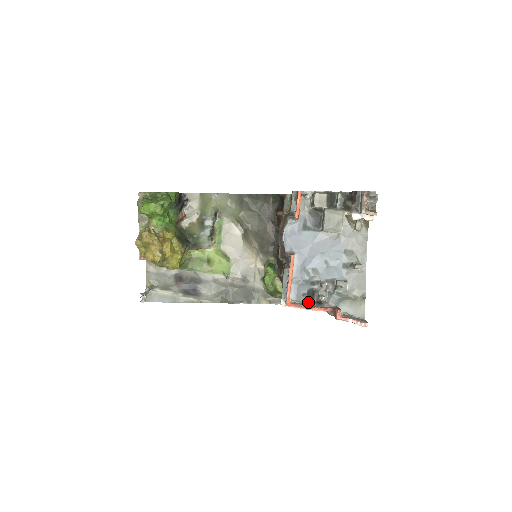
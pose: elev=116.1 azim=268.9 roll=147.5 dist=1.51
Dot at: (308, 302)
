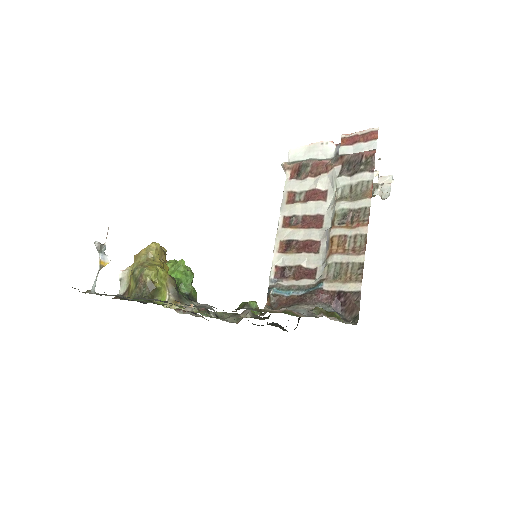
Dot at: occluded
